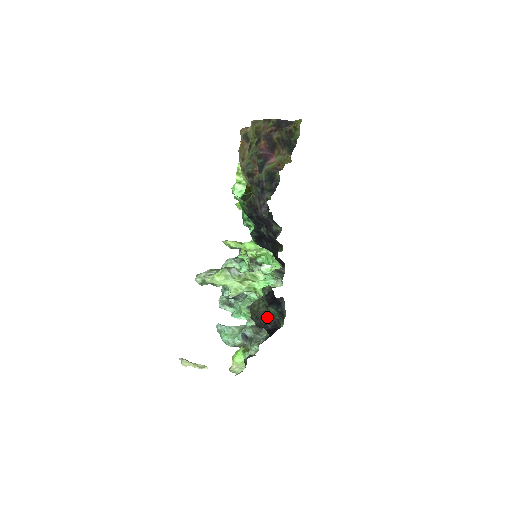
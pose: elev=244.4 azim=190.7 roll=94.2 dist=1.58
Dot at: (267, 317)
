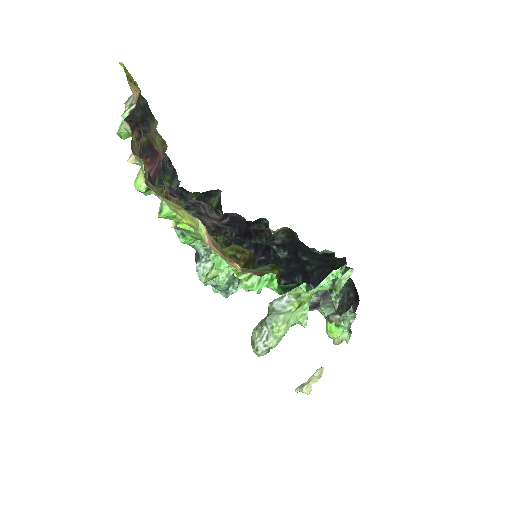
Dot at: (344, 293)
